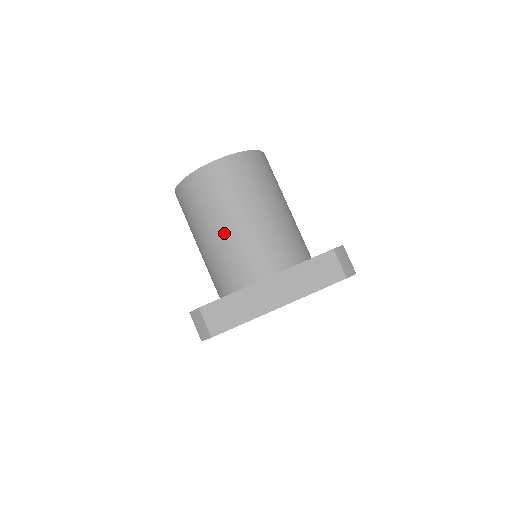
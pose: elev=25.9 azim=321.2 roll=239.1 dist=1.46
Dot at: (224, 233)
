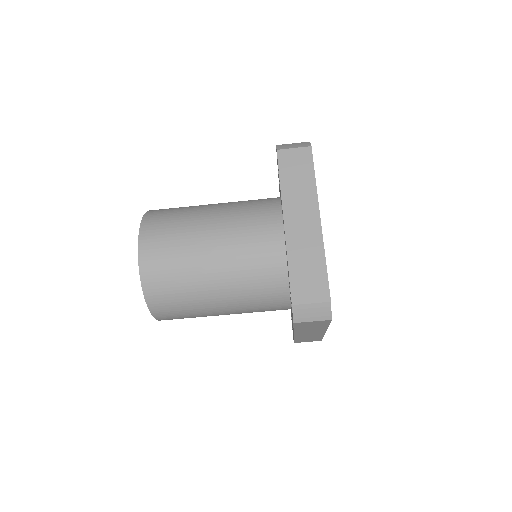
Dot at: (219, 264)
